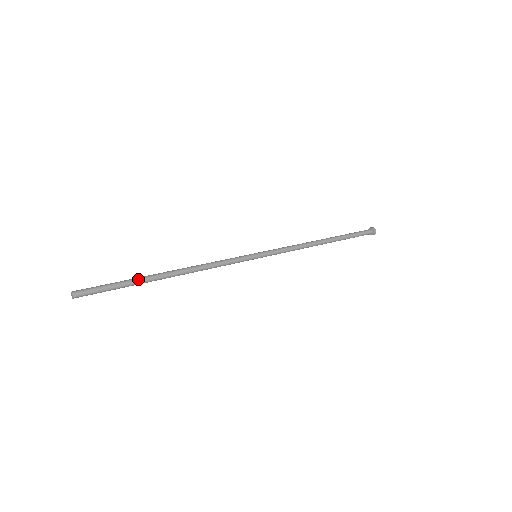
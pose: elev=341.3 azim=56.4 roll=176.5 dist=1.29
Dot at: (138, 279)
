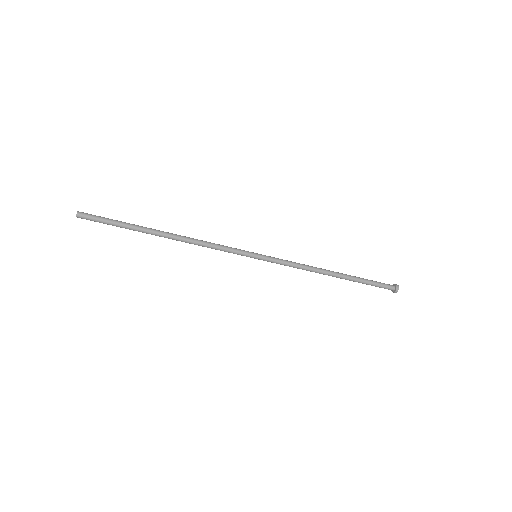
Dot at: (136, 226)
